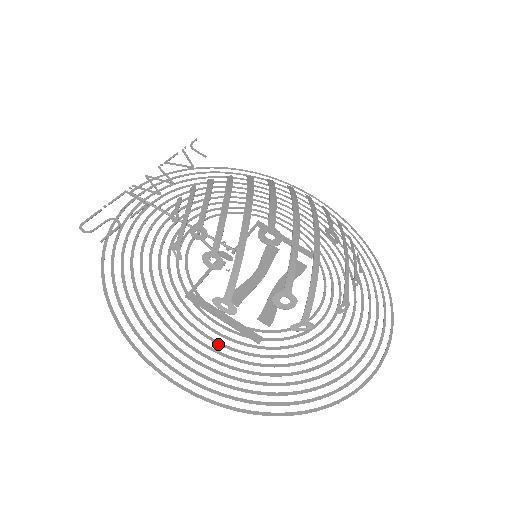
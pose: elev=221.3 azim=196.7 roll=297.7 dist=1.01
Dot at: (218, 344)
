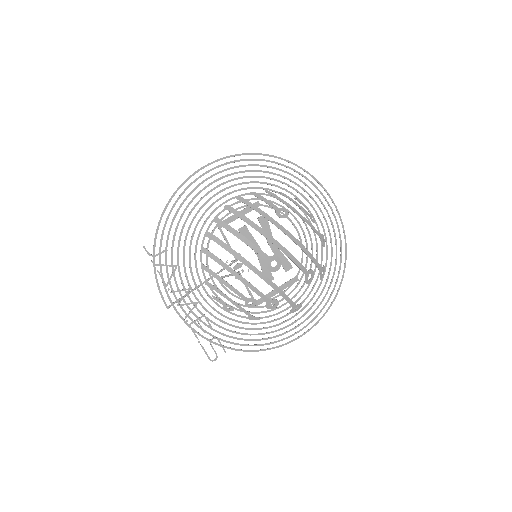
Dot at: occluded
